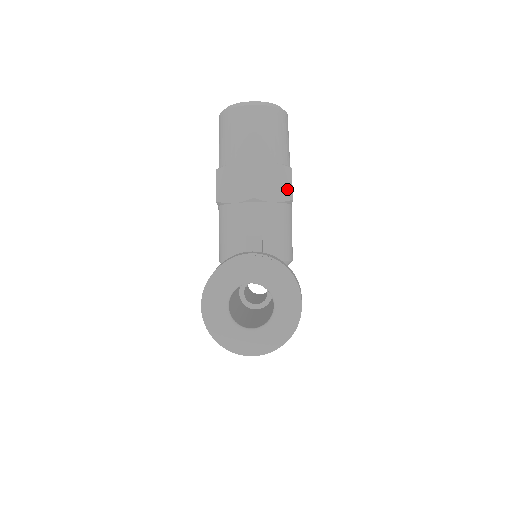
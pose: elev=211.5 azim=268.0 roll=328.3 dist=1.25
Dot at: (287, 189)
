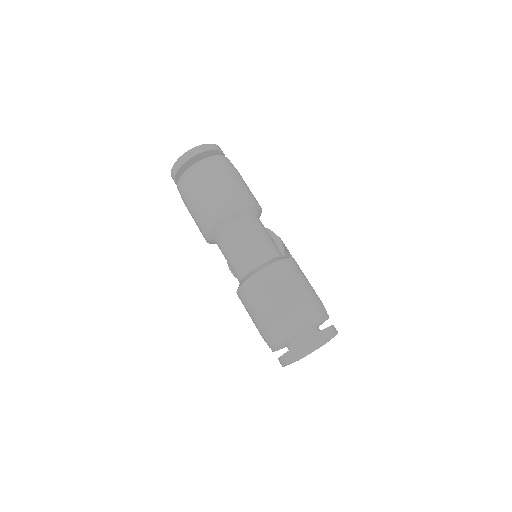
Dot at: occluded
